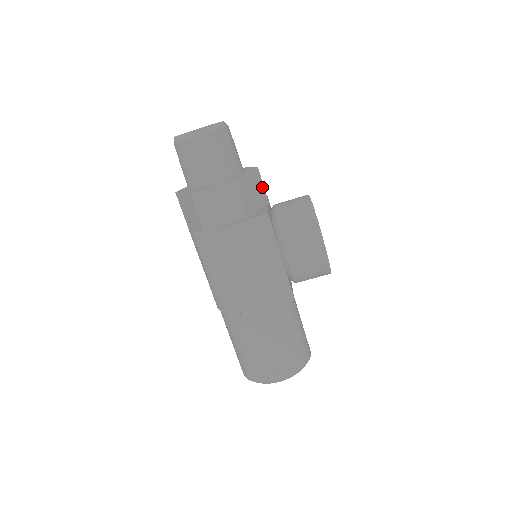
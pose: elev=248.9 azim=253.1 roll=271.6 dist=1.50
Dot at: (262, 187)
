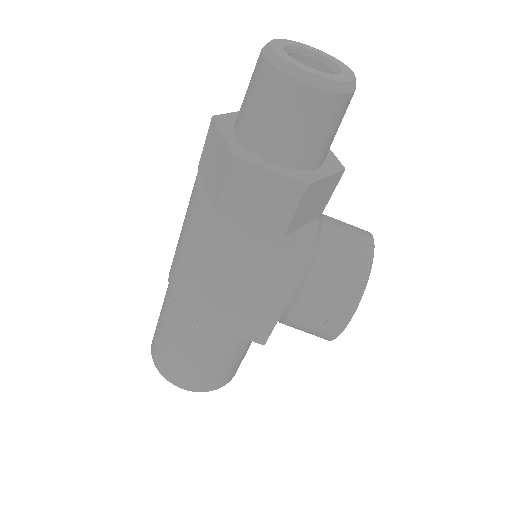
Dot at: (329, 196)
